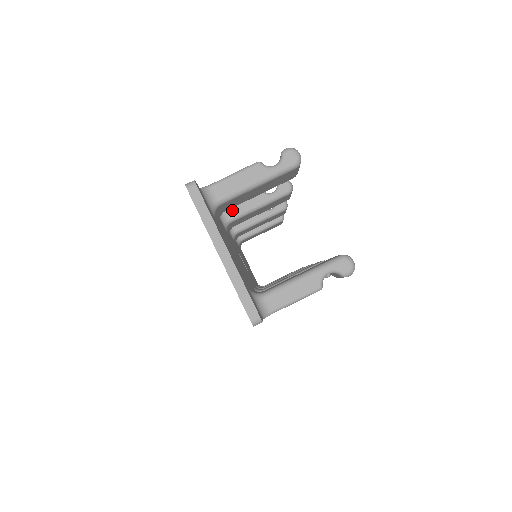
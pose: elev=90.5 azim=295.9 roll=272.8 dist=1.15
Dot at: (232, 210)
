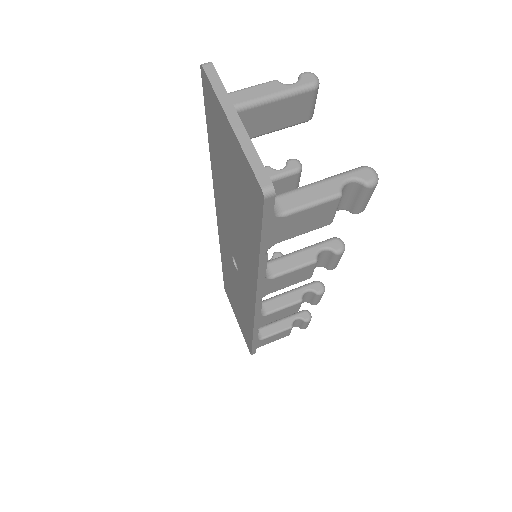
Dot at: occluded
